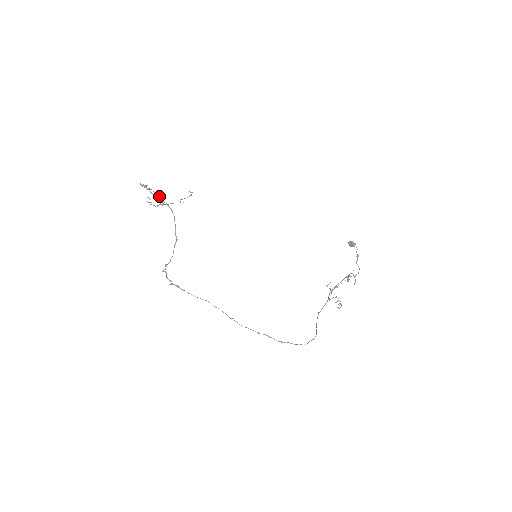
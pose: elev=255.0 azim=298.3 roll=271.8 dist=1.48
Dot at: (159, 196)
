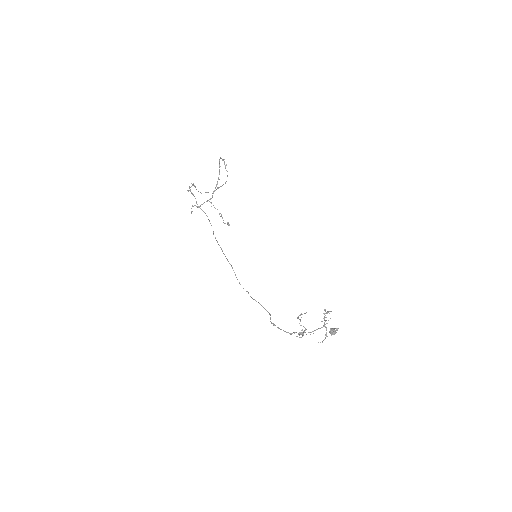
Dot at: occluded
